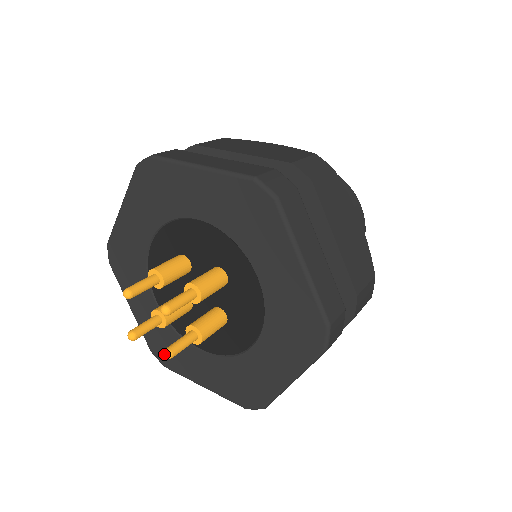
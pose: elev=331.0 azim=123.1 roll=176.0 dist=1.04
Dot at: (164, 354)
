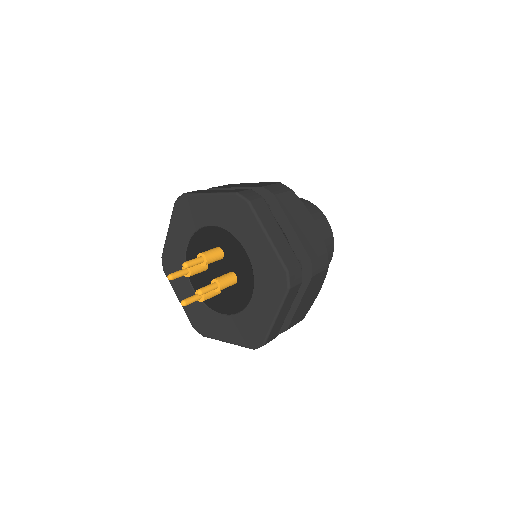
Dot at: (182, 303)
